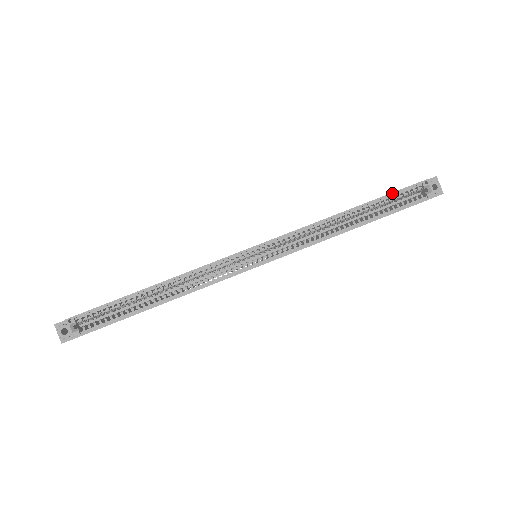
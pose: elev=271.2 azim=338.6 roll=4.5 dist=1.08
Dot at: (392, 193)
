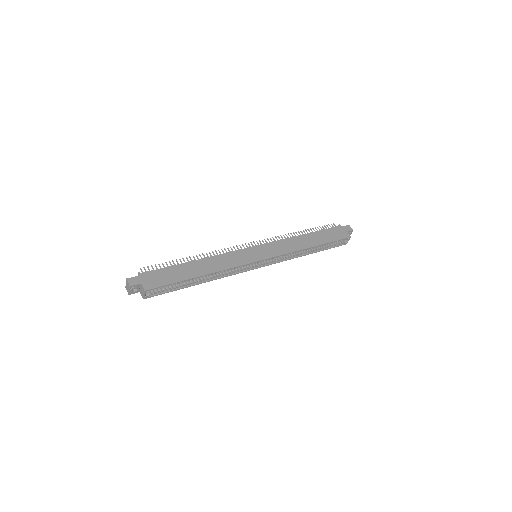
Dot at: occluded
